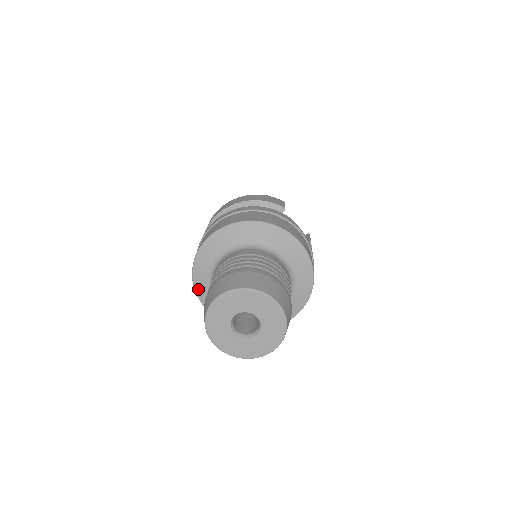
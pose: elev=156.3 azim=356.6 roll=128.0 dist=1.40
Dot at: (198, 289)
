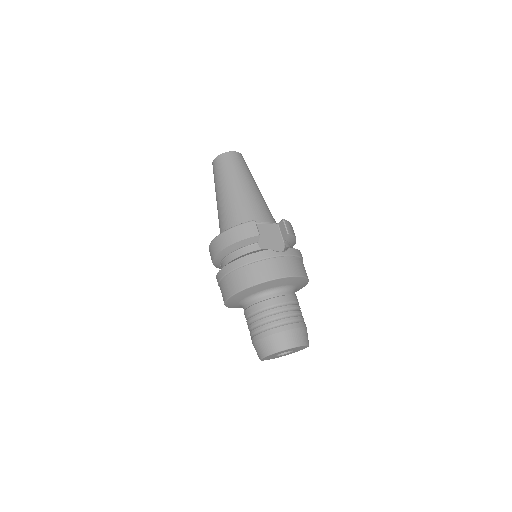
Dot at: occluded
